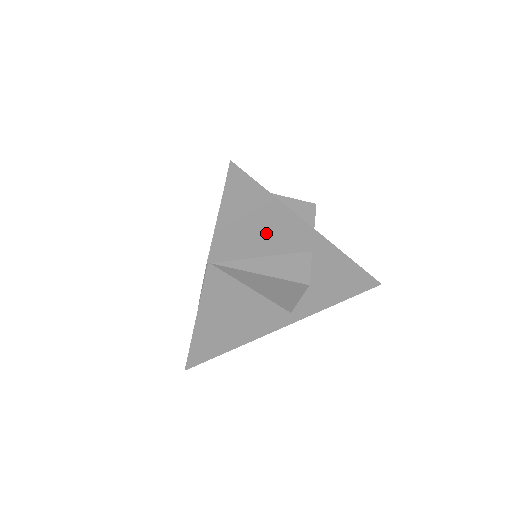
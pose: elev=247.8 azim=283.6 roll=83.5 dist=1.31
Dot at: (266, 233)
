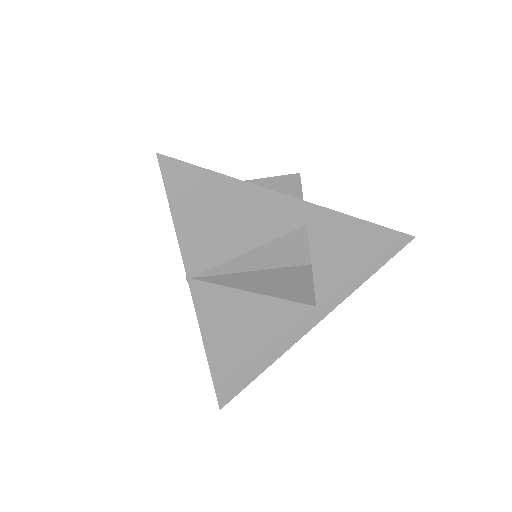
Dot at: (239, 222)
